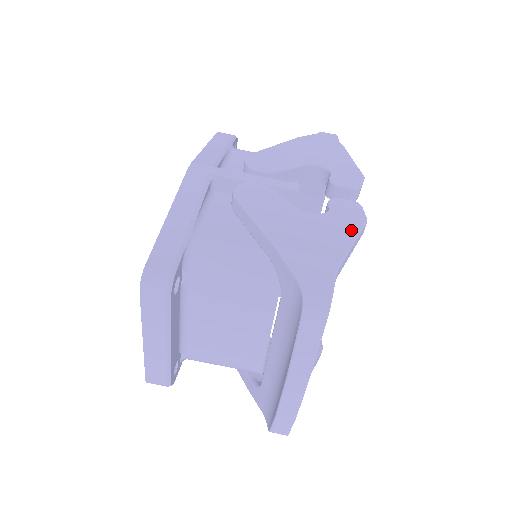
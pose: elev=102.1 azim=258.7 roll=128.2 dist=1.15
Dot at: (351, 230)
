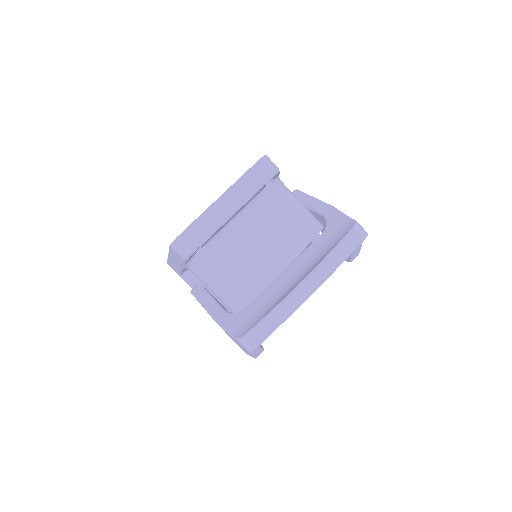
Dot at: occluded
